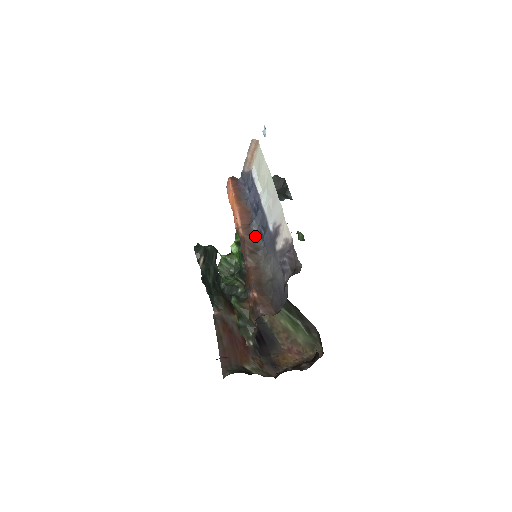
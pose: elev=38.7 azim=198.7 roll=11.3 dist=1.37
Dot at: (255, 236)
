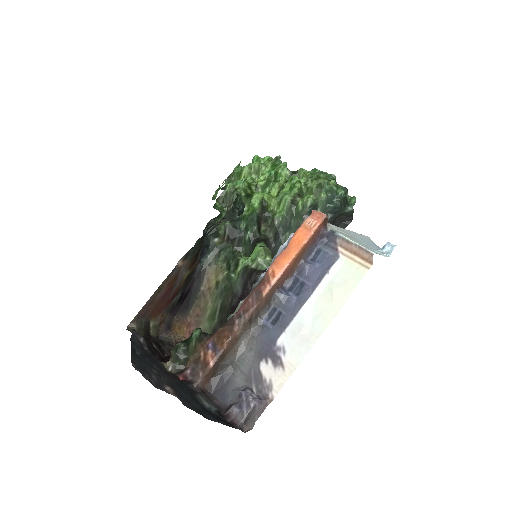
Dot at: (268, 305)
